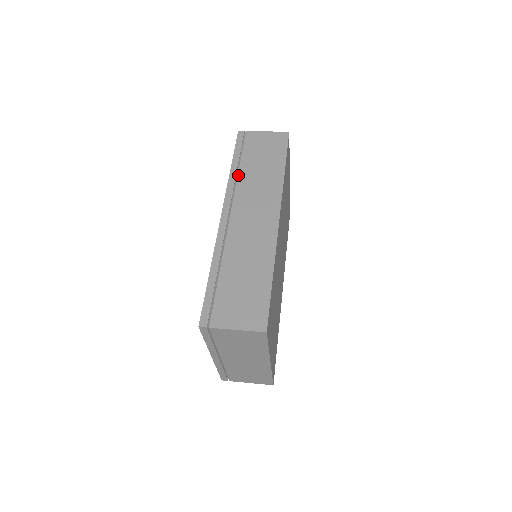
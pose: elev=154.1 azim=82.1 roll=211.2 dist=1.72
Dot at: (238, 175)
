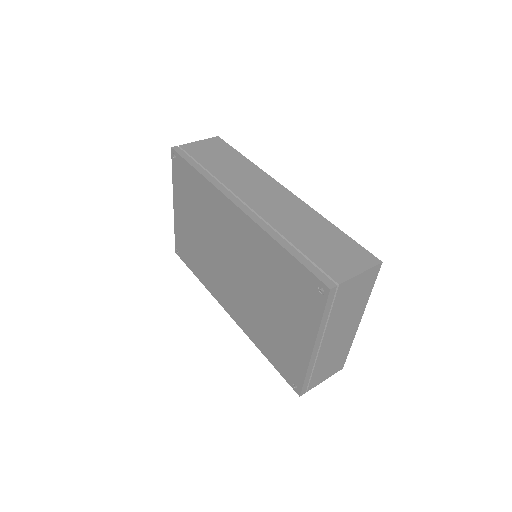
Dot at: (214, 175)
